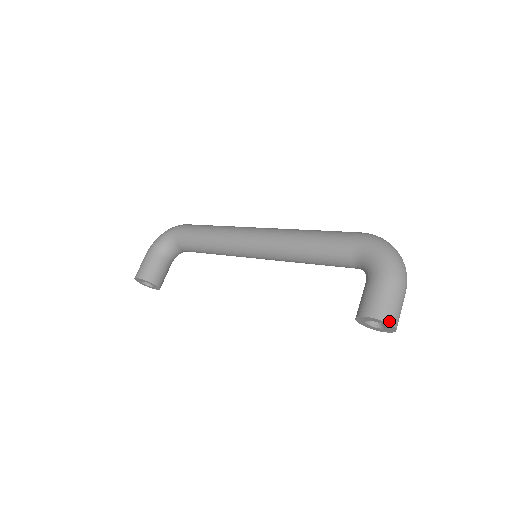
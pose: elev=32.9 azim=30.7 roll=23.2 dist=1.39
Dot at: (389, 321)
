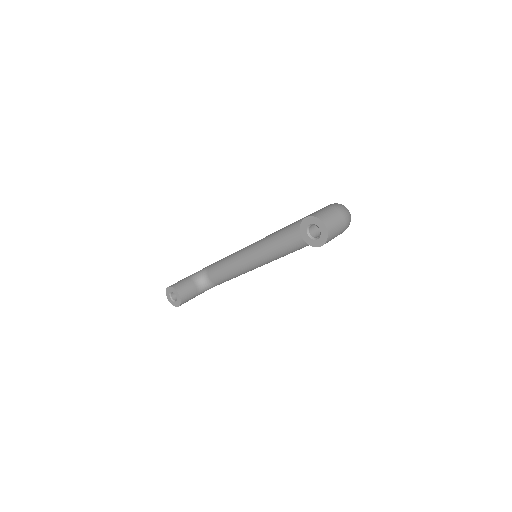
Dot at: (320, 218)
